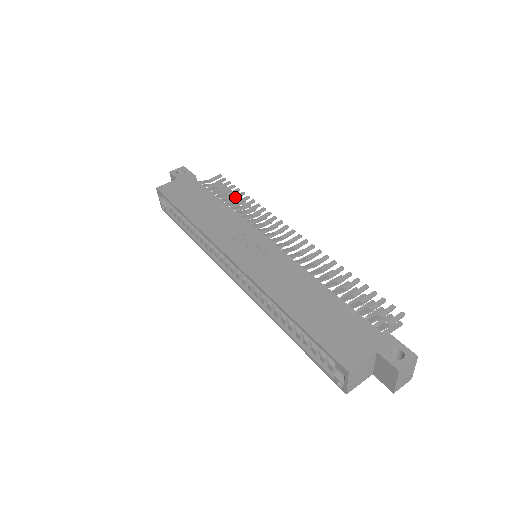
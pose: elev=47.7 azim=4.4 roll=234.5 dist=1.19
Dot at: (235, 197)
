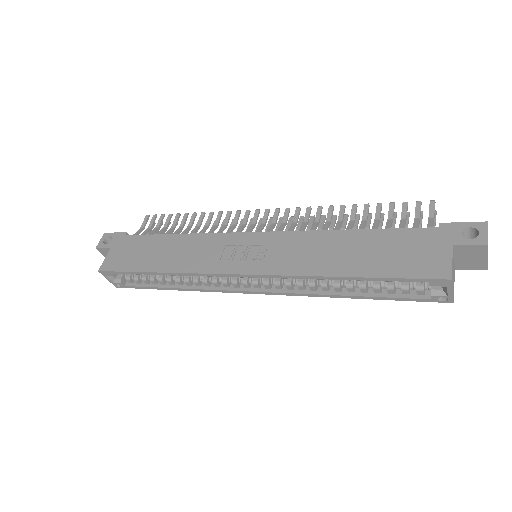
Dot at: (182, 223)
